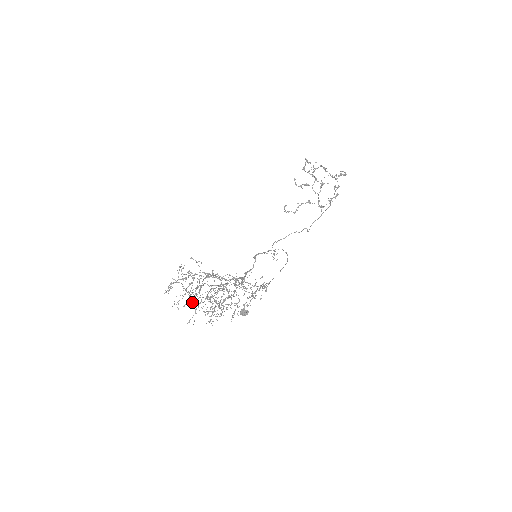
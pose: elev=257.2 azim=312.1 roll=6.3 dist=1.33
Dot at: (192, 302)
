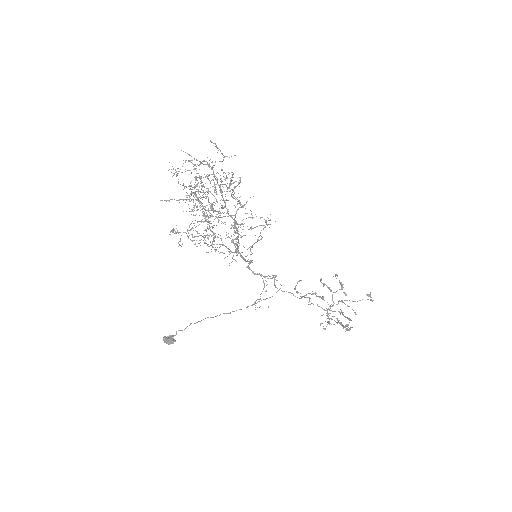
Dot at: (212, 142)
